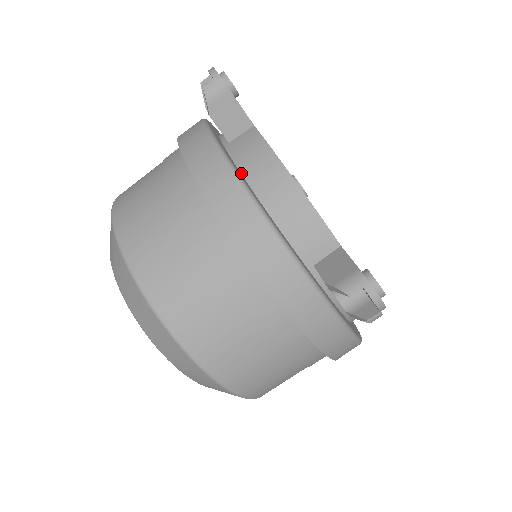
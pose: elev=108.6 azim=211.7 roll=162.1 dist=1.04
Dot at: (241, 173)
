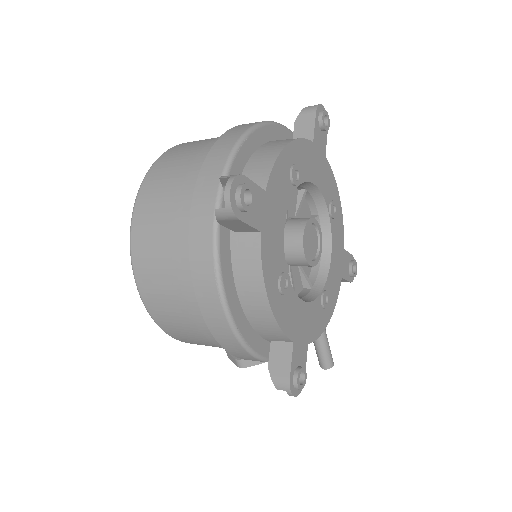
Dot at: (271, 141)
